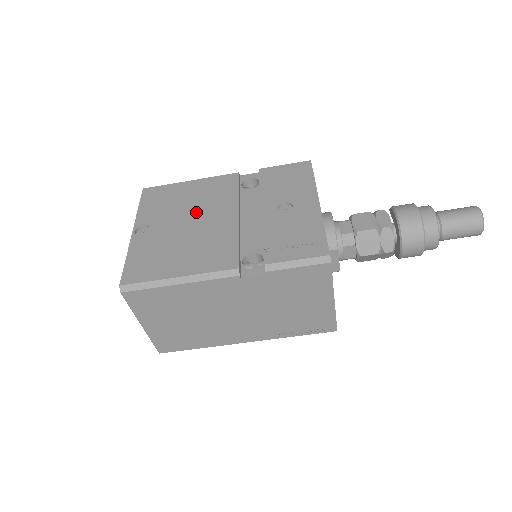
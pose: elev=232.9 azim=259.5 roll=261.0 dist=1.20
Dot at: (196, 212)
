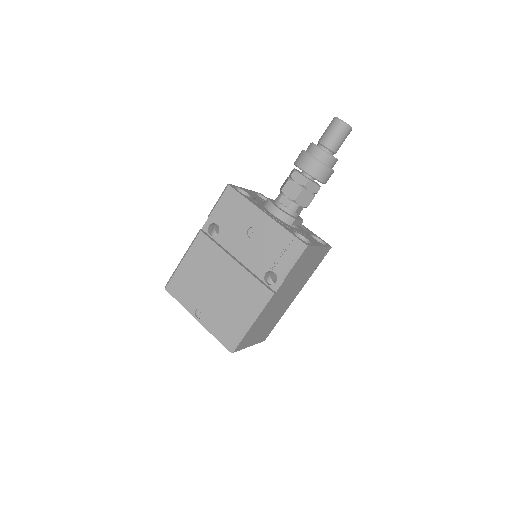
Dot at: (211, 278)
